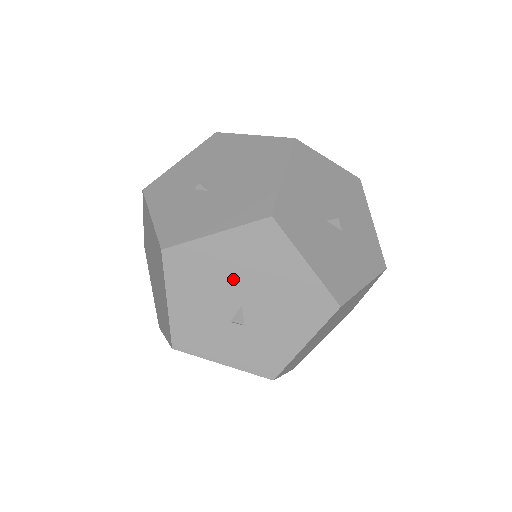
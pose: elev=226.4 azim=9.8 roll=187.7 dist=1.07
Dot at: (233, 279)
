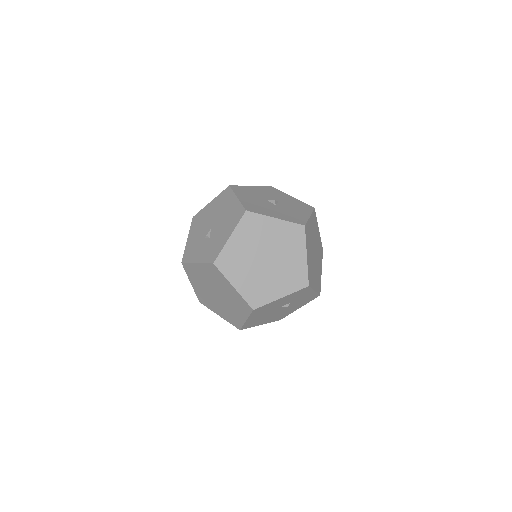
Dot at: (211, 218)
